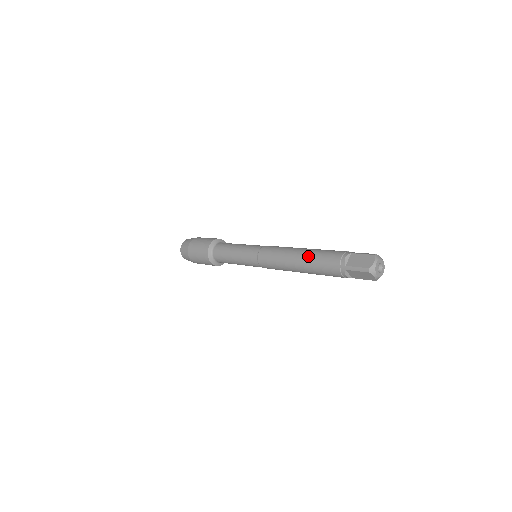
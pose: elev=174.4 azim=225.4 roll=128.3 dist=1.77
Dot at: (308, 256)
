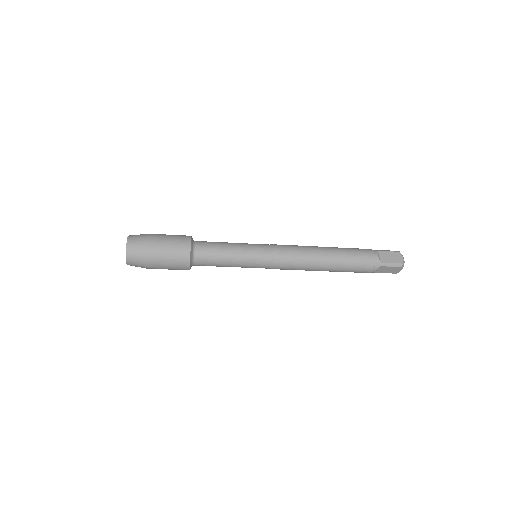
Dot at: (340, 255)
